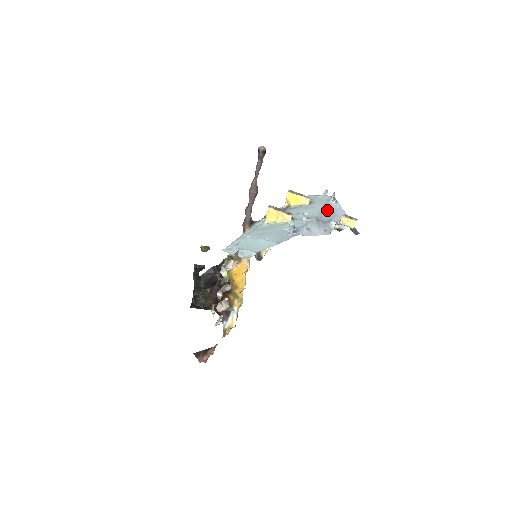
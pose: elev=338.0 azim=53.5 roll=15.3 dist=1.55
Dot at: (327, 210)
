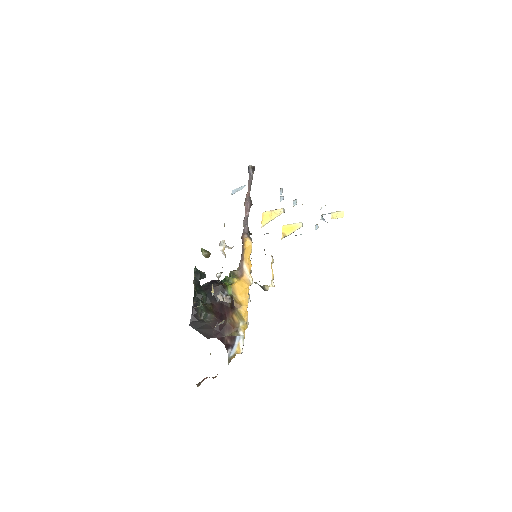
Dot at: occluded
